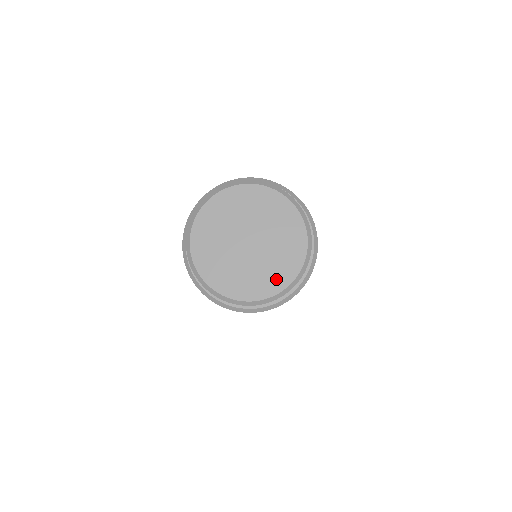
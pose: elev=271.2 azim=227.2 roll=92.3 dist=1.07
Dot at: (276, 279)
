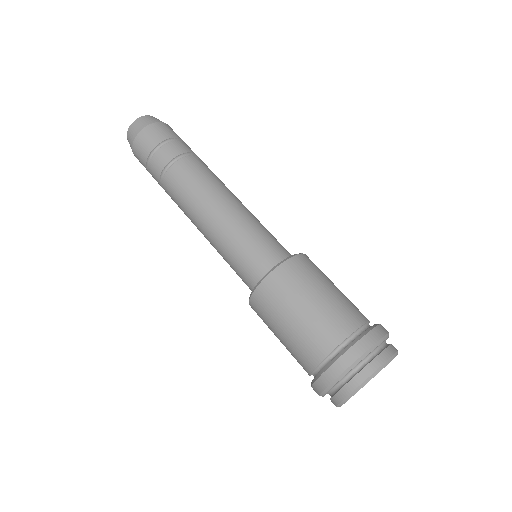
Dot at: occluded
